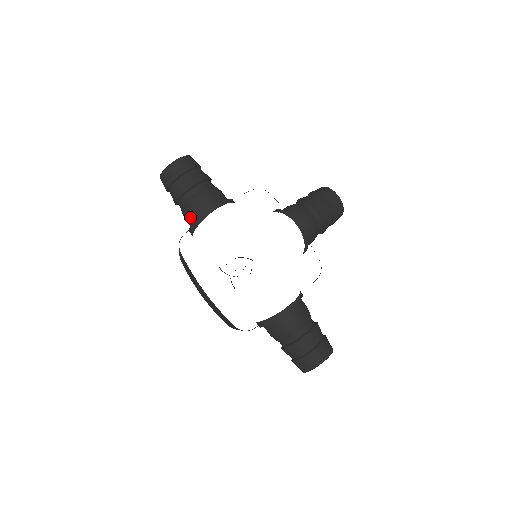
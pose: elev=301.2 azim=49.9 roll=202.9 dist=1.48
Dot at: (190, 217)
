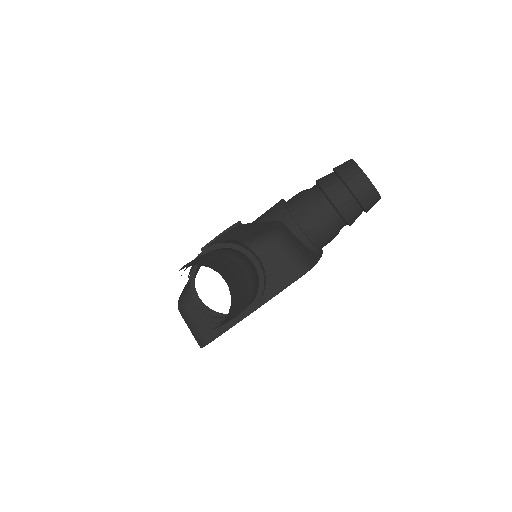
Dot at: occluded
